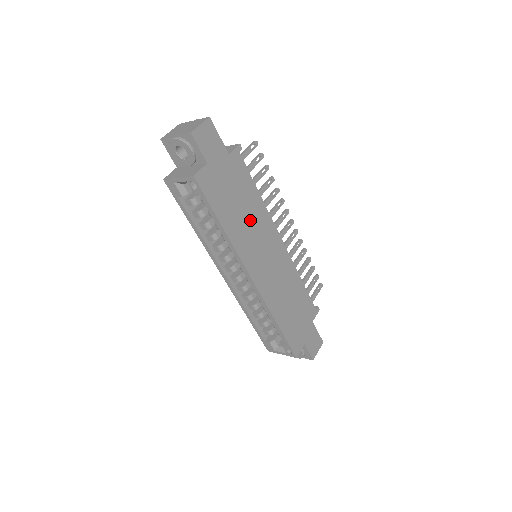
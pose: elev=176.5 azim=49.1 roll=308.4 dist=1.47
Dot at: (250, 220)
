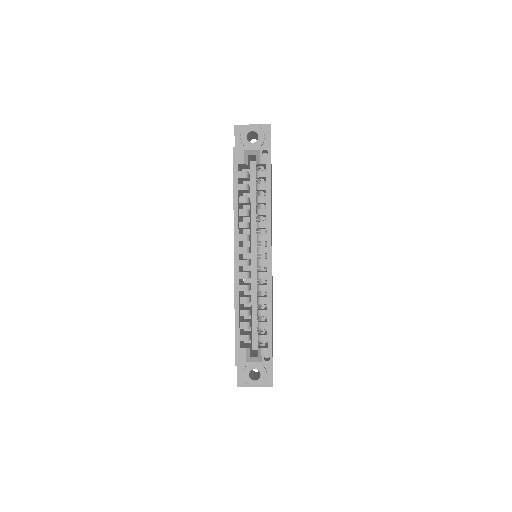
Dot at: occluded
